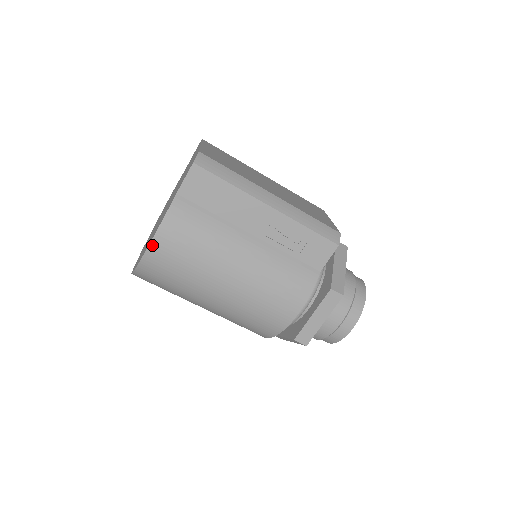
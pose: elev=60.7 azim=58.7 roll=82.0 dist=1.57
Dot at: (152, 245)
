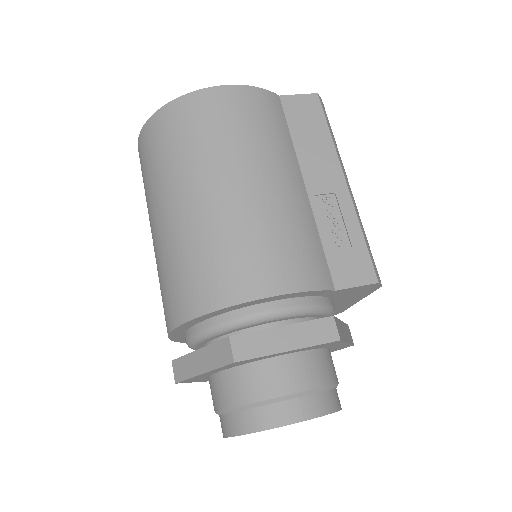
Dot at: (219, 89)
